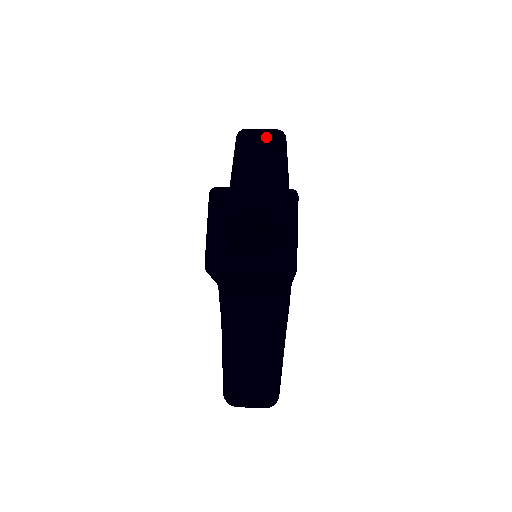
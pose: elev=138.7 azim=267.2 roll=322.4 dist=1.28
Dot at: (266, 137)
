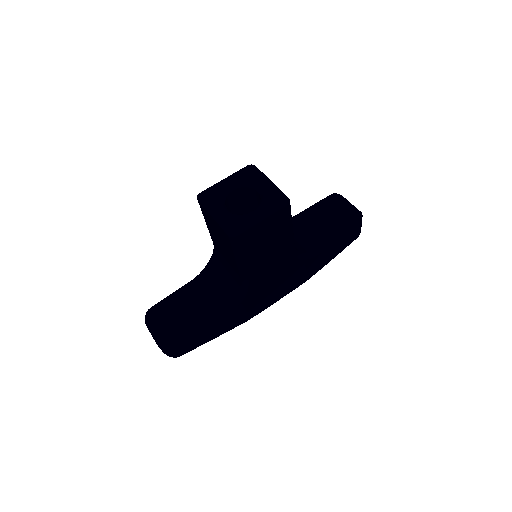
Dot at: (347, 207)
